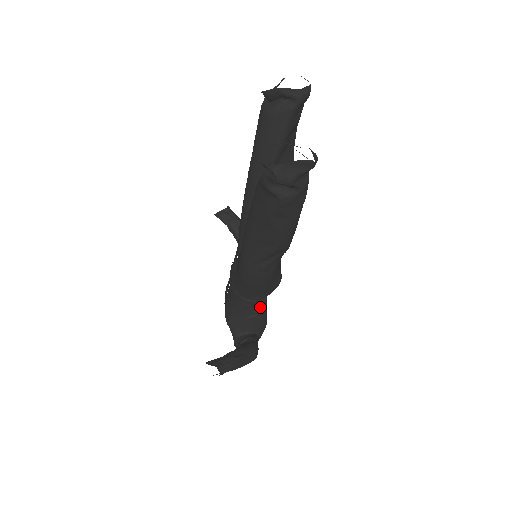
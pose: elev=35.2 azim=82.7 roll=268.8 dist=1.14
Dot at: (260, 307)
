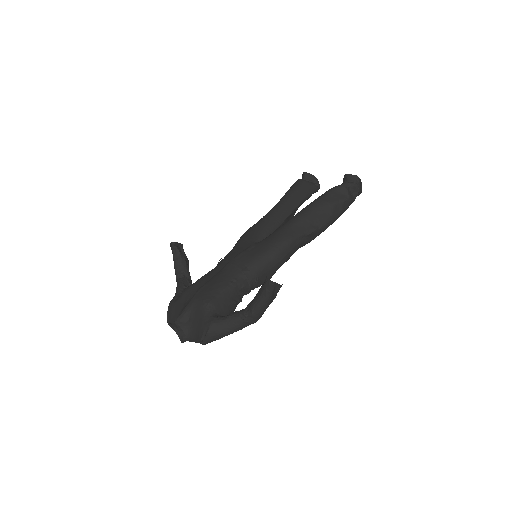
Dot at: (241, 298)
